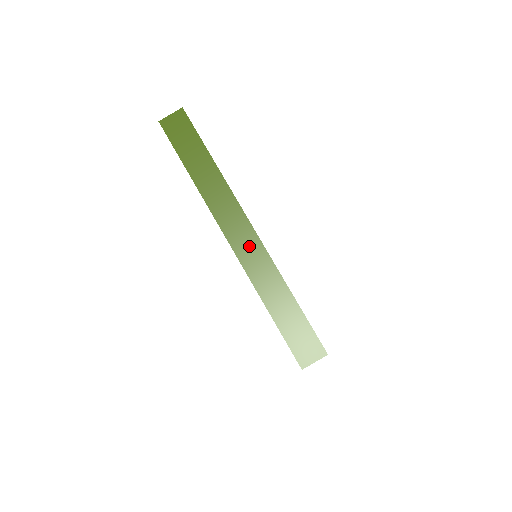
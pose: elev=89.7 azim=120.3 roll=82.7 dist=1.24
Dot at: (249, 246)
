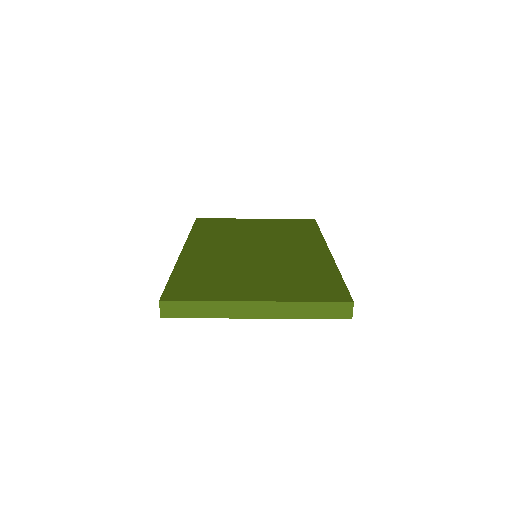
Dot at: (267, 309)
